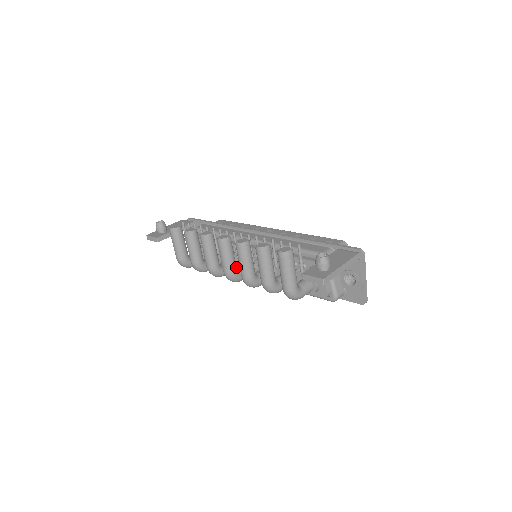
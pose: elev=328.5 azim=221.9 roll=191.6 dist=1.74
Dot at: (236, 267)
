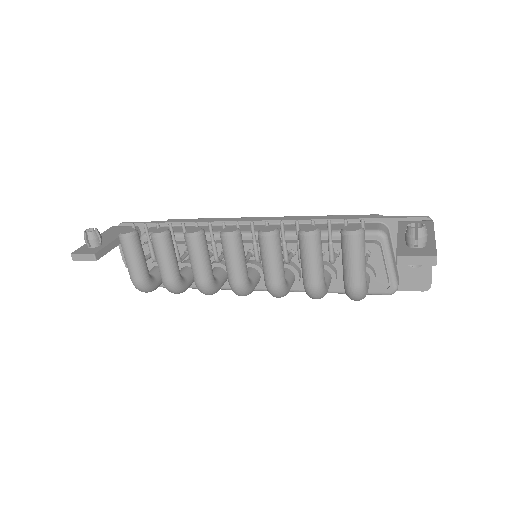
Dot at: occluded
